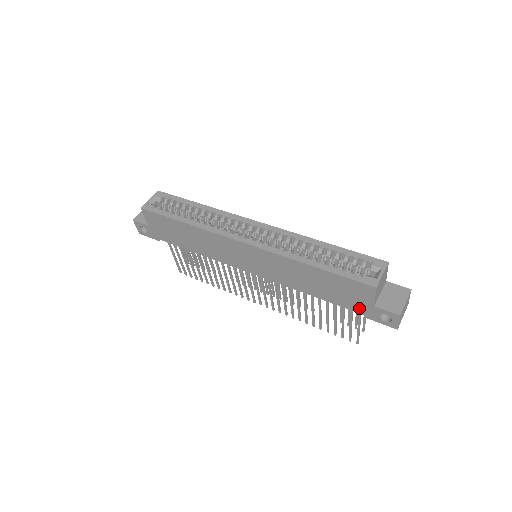
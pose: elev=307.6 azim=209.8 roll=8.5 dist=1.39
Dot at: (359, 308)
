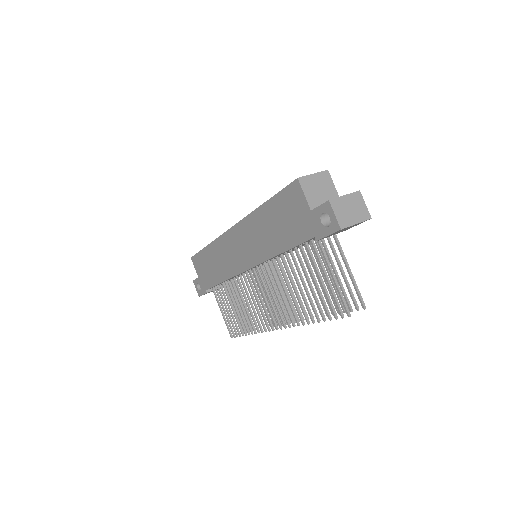
Dot at: (307, 229)
